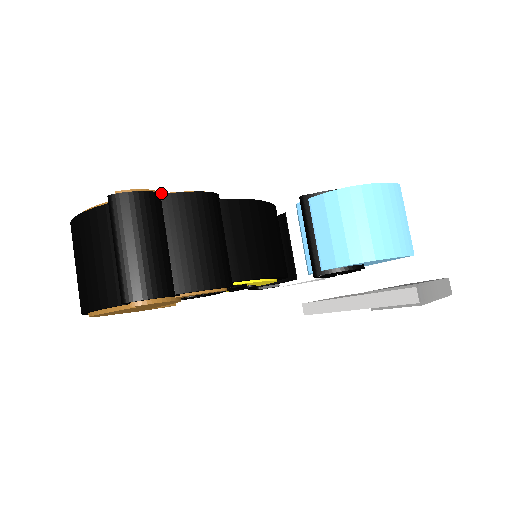
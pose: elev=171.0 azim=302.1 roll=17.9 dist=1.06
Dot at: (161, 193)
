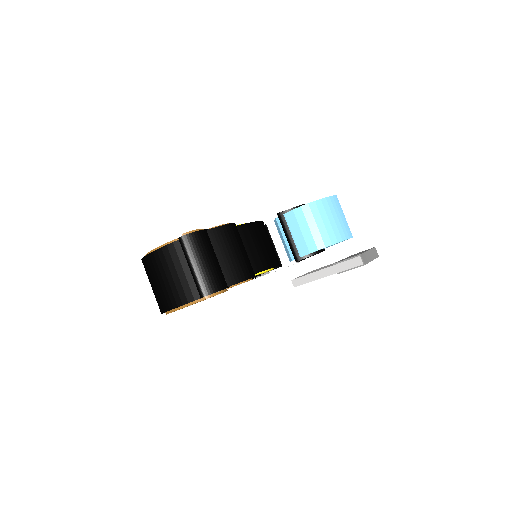
Dot at: (206, 229)
